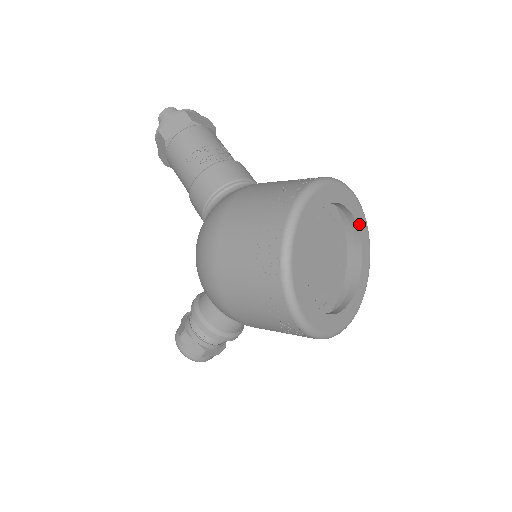
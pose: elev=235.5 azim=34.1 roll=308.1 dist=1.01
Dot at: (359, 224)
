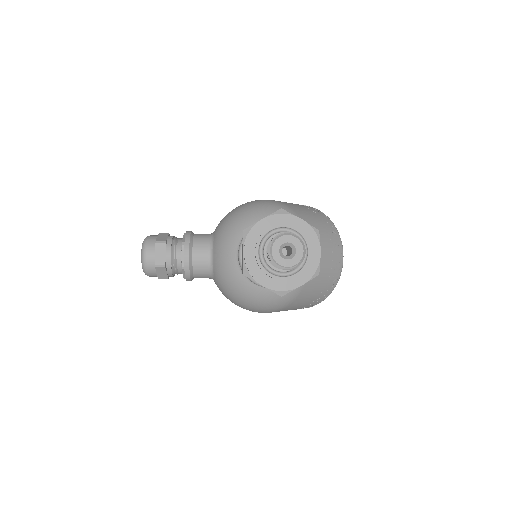
Dot at: occluded
